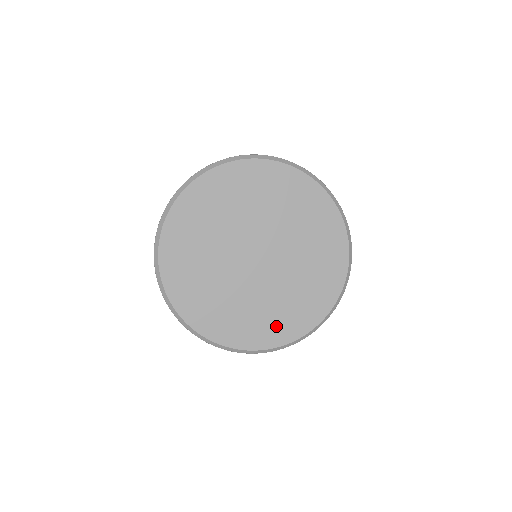
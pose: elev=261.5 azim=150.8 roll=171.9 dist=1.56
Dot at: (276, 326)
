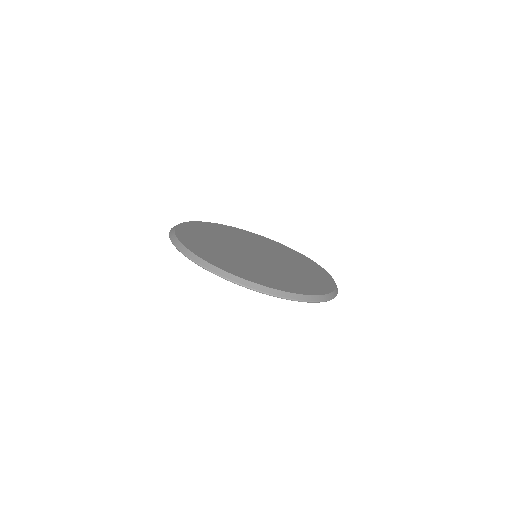
Dot at: (311, 284)
